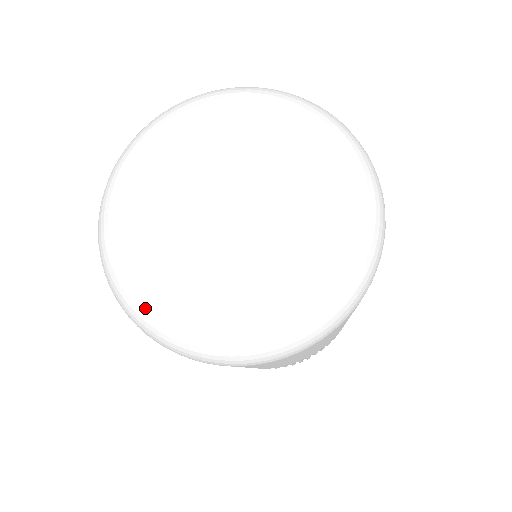
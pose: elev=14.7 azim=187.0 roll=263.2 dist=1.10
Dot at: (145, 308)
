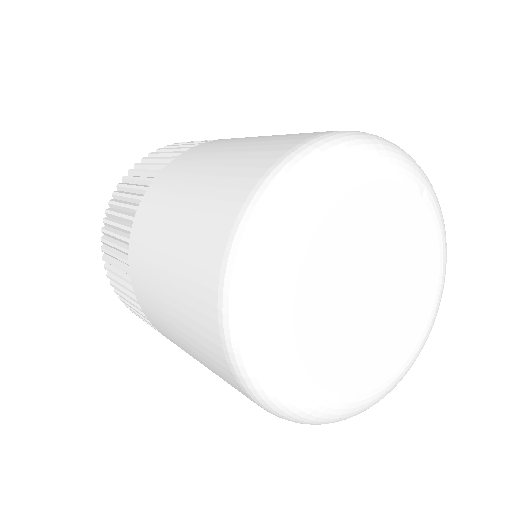
Dot at: (309, 409)
